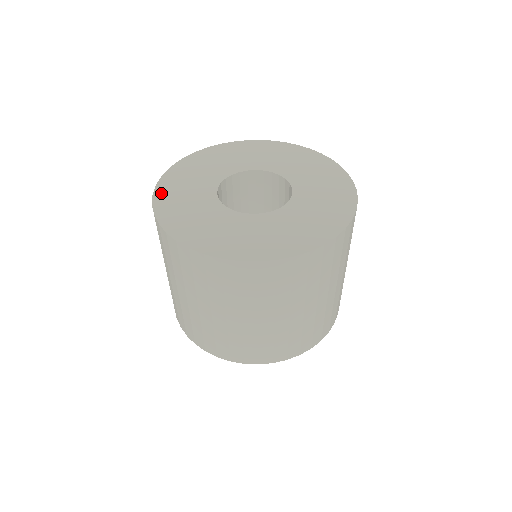
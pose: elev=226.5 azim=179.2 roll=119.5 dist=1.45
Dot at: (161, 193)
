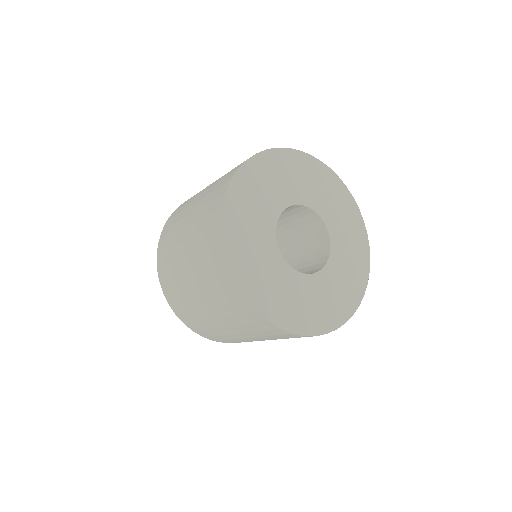
Dot at: (245, 173)
